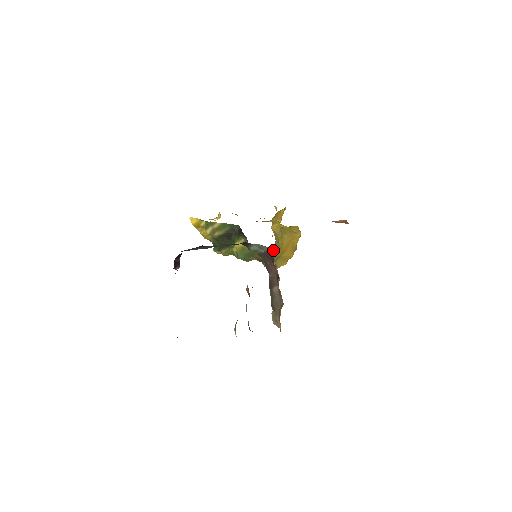
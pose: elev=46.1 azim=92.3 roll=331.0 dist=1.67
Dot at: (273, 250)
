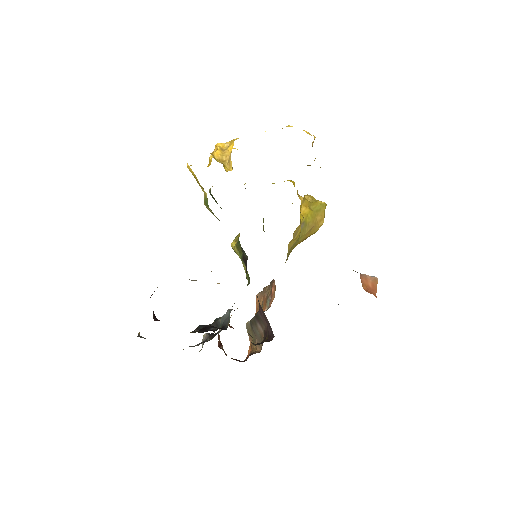
Dot at: (272, 332)
